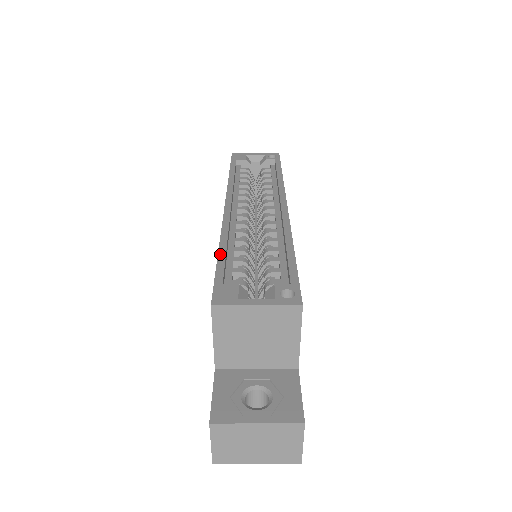
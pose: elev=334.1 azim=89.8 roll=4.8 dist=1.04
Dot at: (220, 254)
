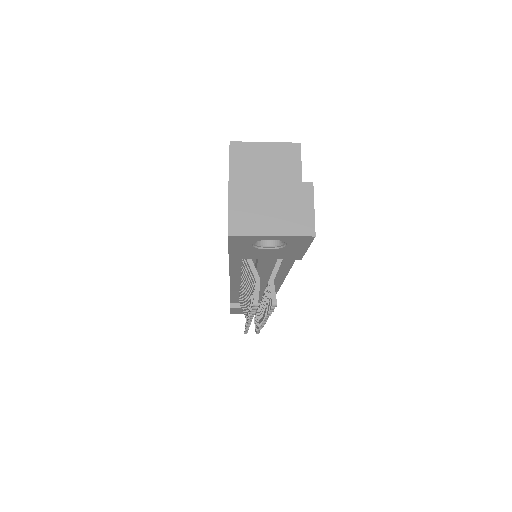
Dot at: occluded
